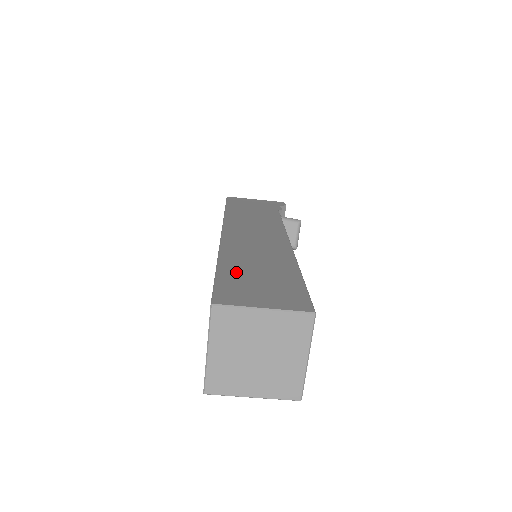
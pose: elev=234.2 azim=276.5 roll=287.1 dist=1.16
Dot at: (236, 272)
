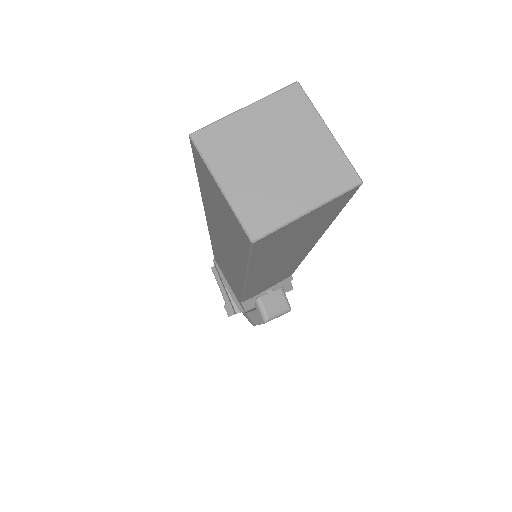
Dot at: occluded
